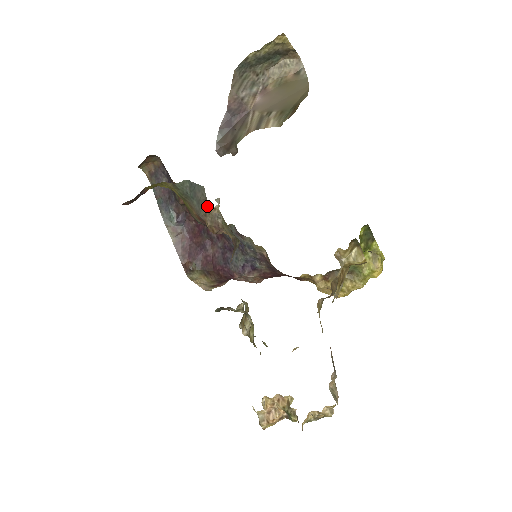
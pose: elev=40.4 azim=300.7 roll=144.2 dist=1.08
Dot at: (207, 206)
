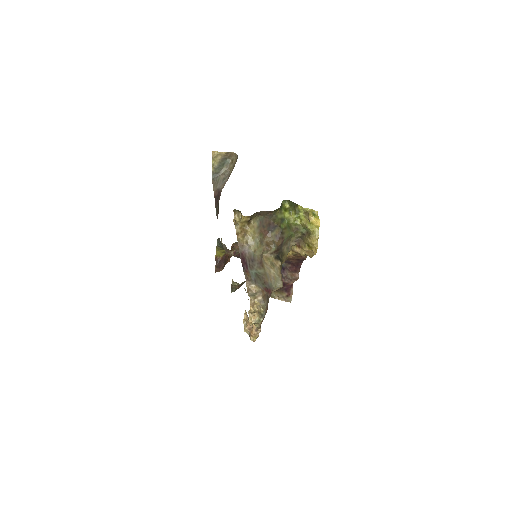
Dot at: occluded
